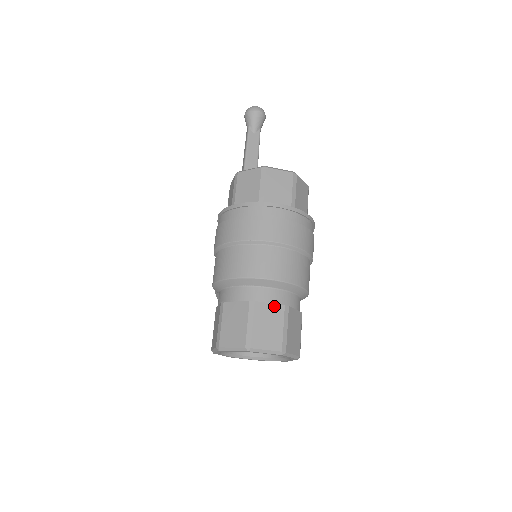
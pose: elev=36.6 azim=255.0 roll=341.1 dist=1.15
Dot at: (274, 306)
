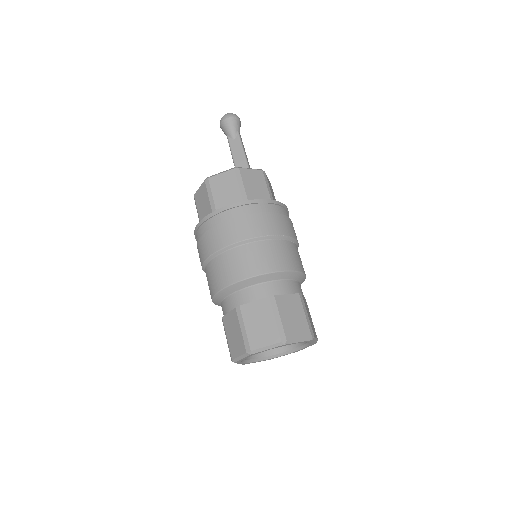
Dot at: (259, 302)
